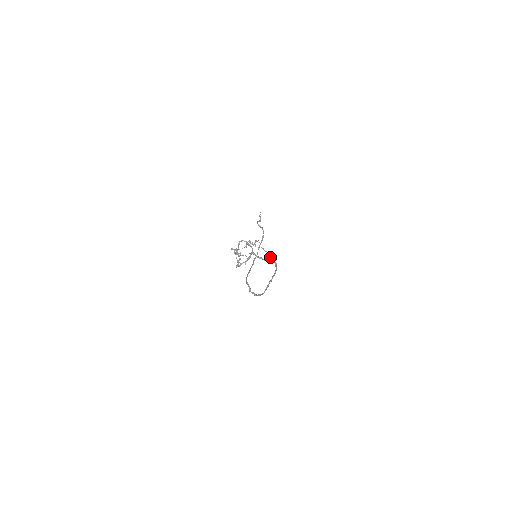
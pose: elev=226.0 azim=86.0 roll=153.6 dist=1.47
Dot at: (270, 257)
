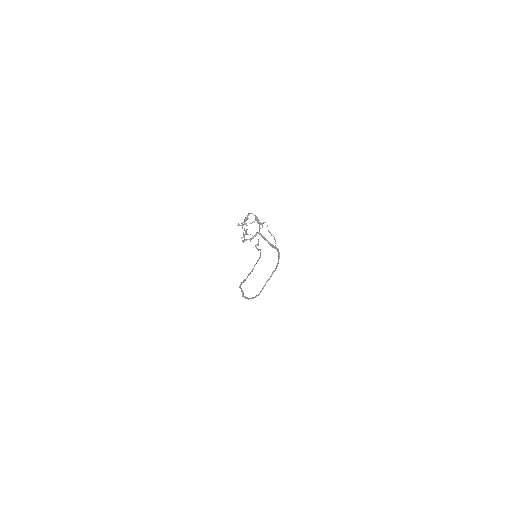
Dot at: (275, 243)
